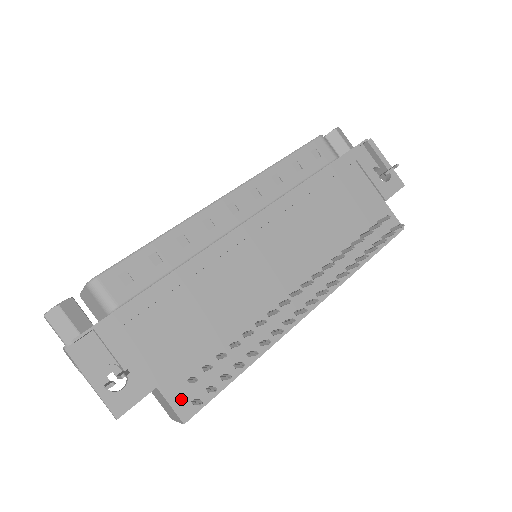
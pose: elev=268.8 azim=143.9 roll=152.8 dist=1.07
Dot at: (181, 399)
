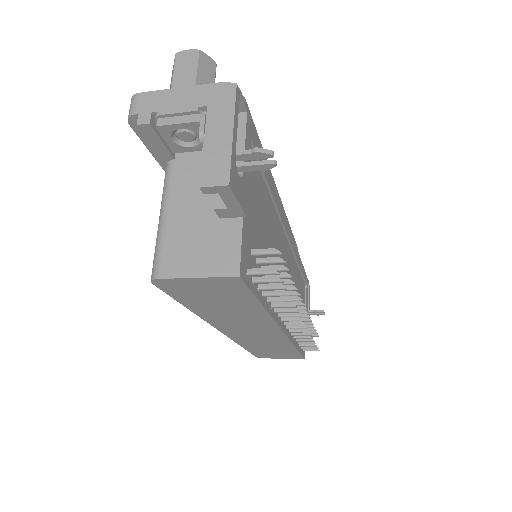
Dot at: (245, 254)
